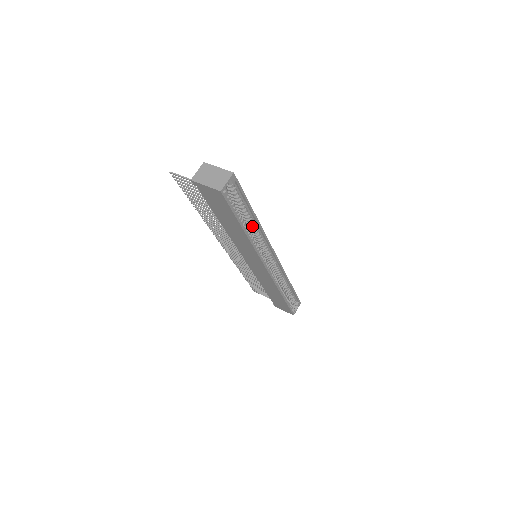
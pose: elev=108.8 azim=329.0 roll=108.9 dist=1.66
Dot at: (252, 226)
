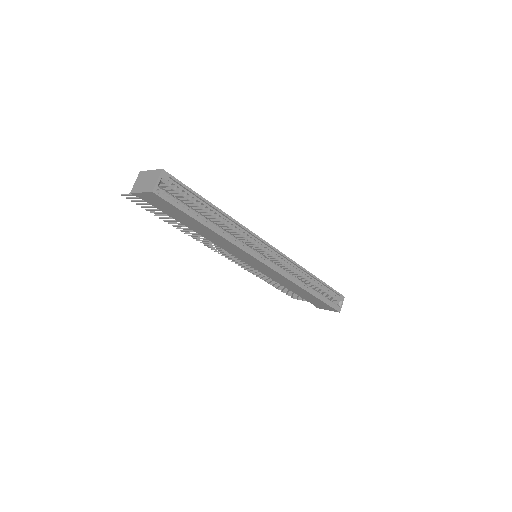
Dot at: (223, 222)
